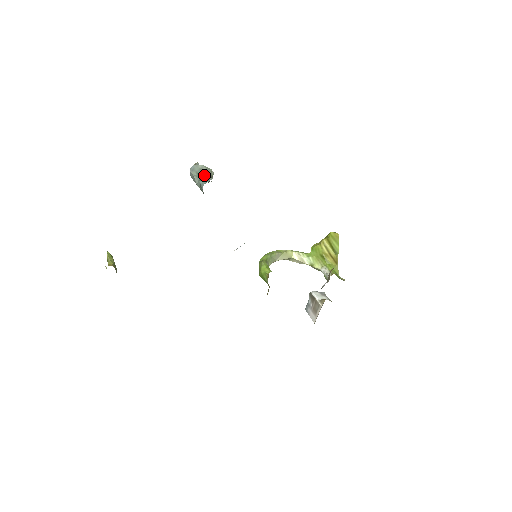
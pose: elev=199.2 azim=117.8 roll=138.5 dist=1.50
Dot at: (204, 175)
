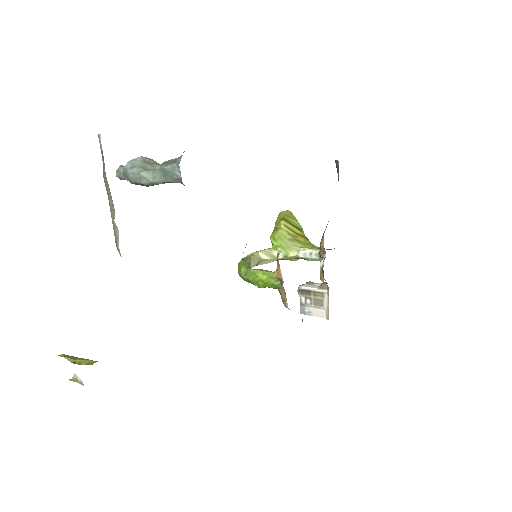
Dot at: (154, 166)
